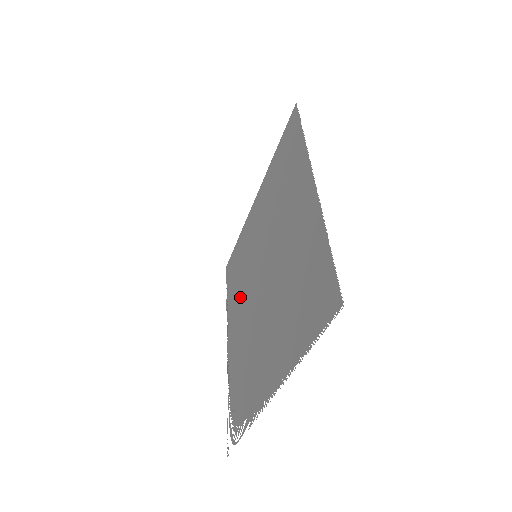
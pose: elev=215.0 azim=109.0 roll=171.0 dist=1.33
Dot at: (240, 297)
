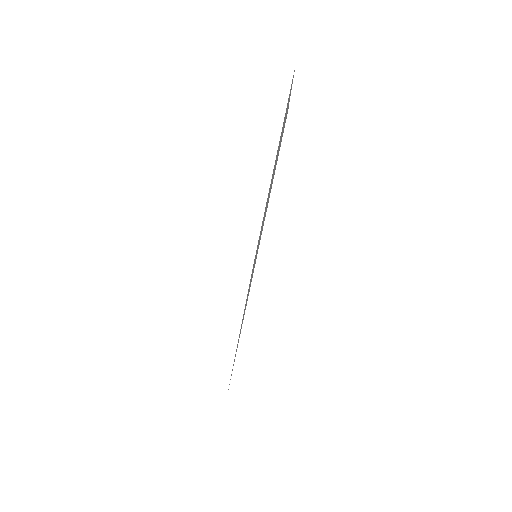
Dot at: occluded
